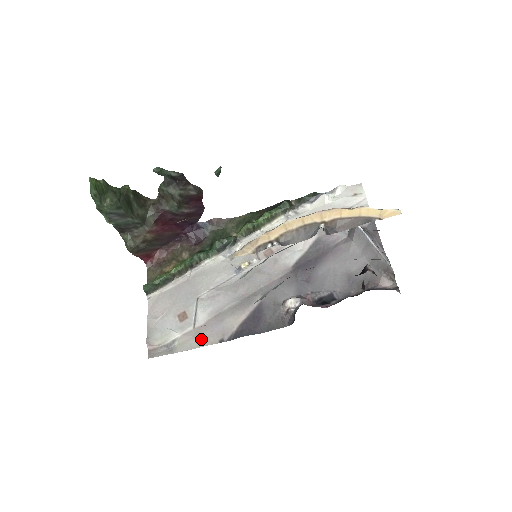
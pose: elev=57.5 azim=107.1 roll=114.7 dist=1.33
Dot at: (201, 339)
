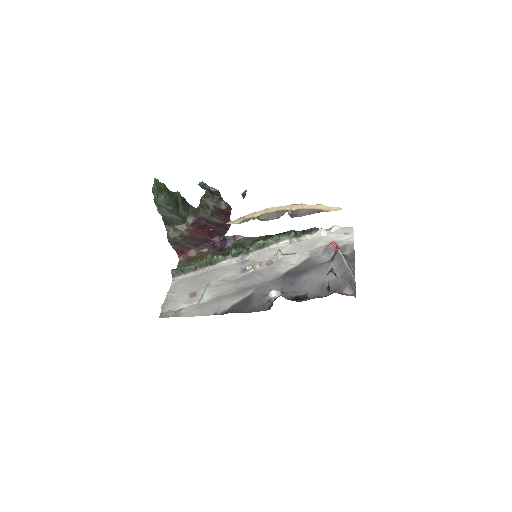
Dot at: (201, 311)
